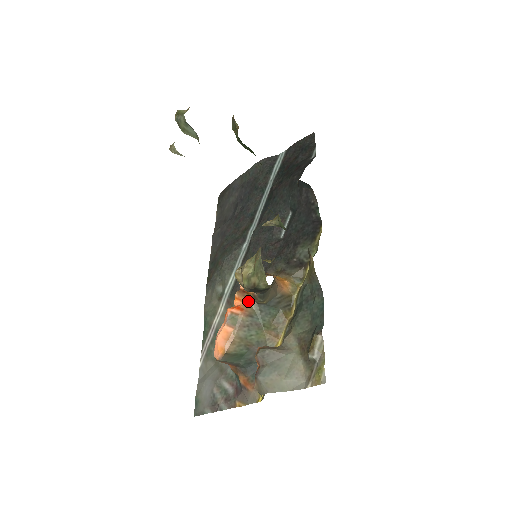
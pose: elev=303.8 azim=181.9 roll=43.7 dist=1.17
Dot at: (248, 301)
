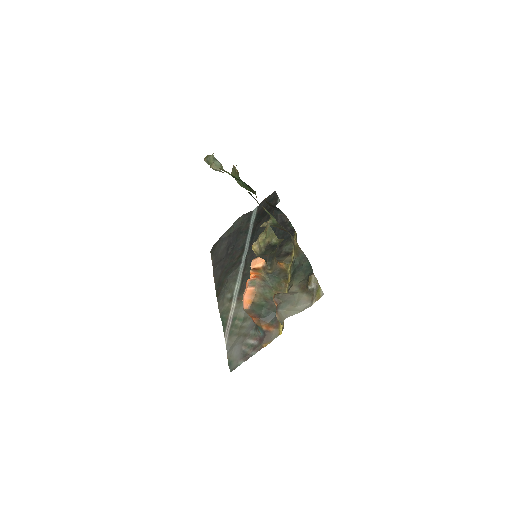
Dot at: (260, 273)
